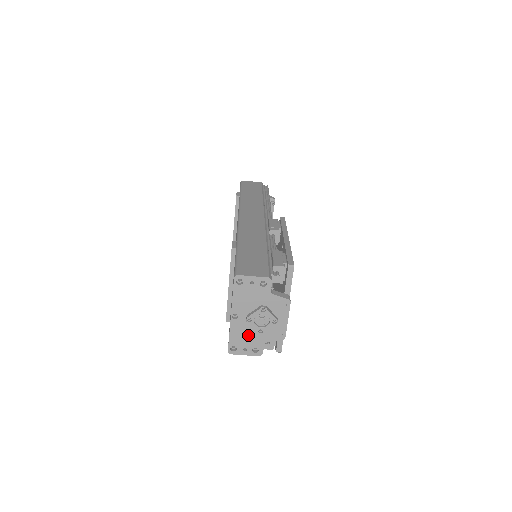
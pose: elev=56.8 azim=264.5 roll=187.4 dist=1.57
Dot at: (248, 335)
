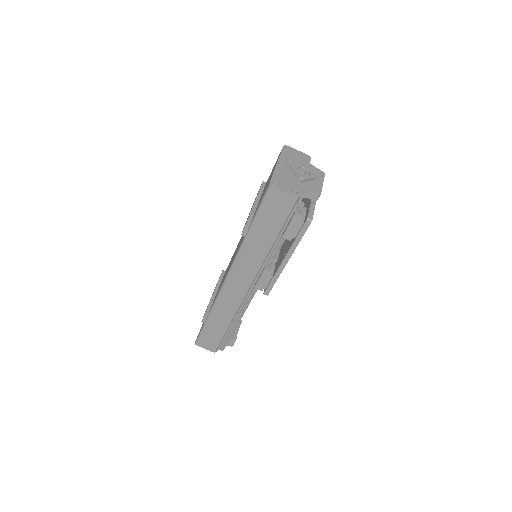
Dot at: (289, 180)
